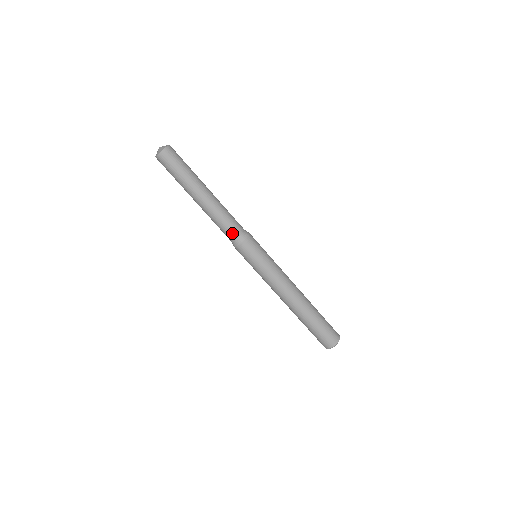
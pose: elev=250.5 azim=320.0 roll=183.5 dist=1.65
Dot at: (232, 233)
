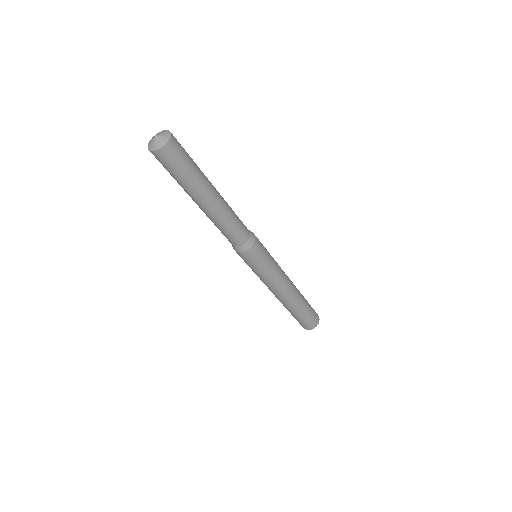
Dot at: (234, 241)
